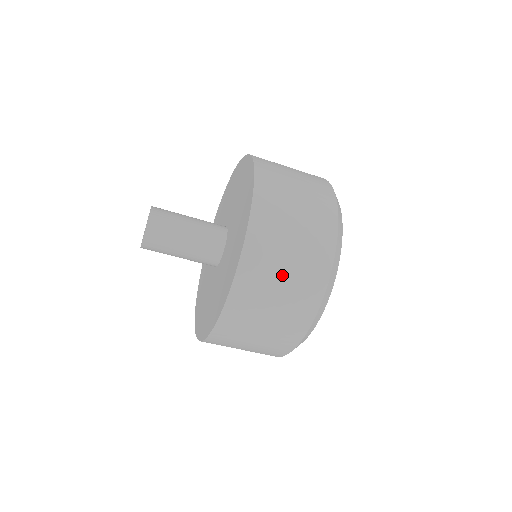
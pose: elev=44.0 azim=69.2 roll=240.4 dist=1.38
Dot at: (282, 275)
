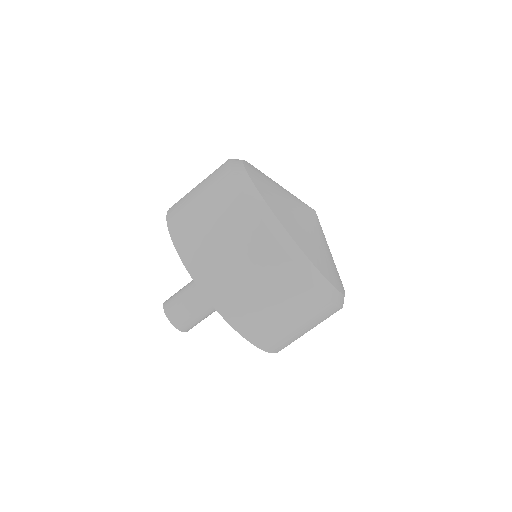
Dot at: (278, 315)
